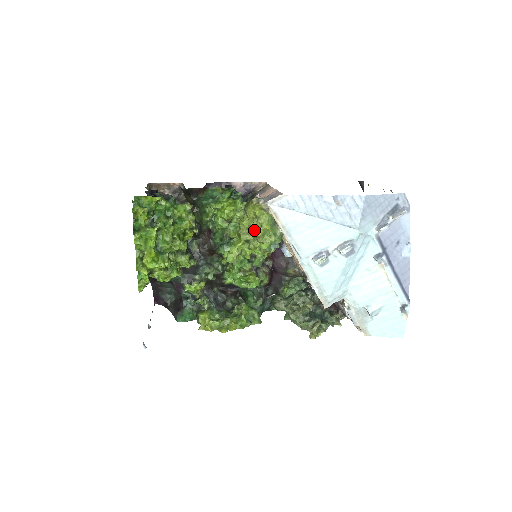
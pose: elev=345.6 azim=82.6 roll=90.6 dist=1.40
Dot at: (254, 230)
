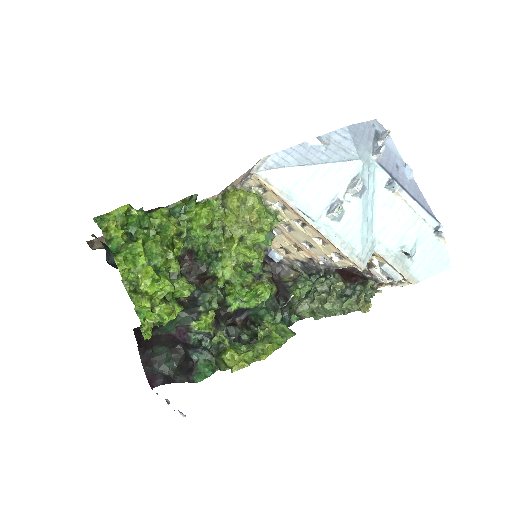
Dot at: (246, 217)
